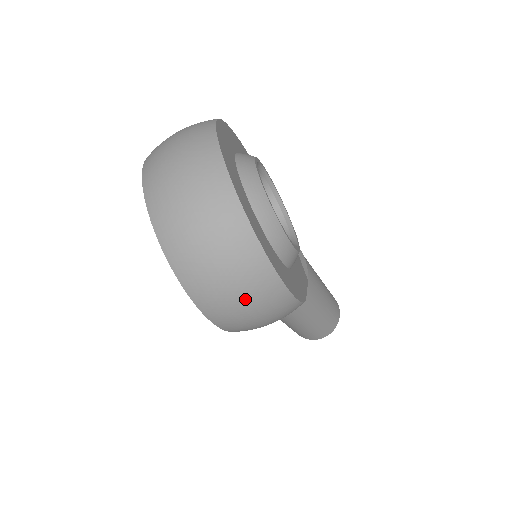
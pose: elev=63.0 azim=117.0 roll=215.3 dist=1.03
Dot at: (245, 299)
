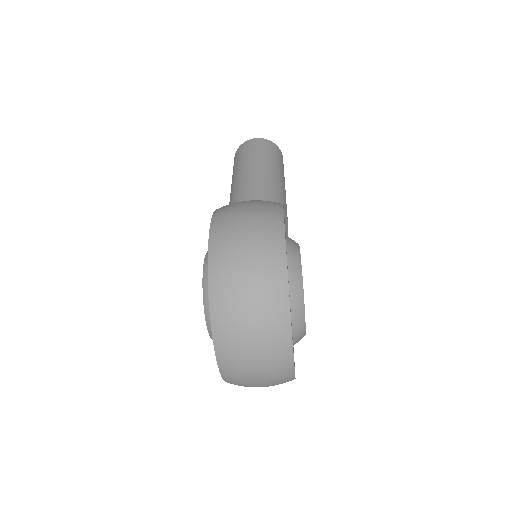
Dot at: occluded
